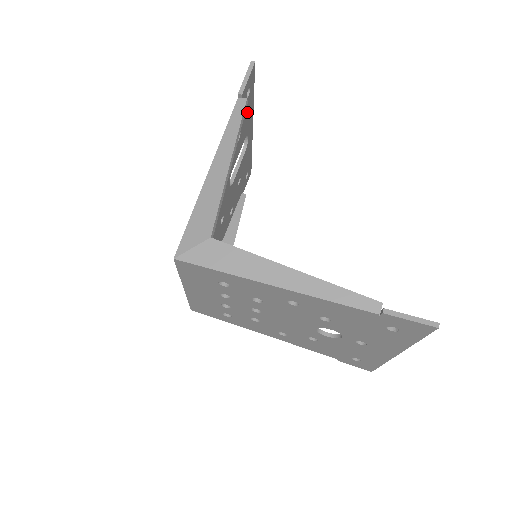
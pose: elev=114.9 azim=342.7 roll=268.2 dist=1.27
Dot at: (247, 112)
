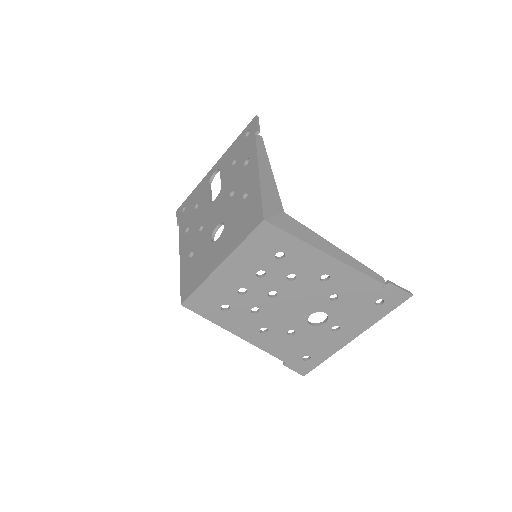
Dot at: occluded
